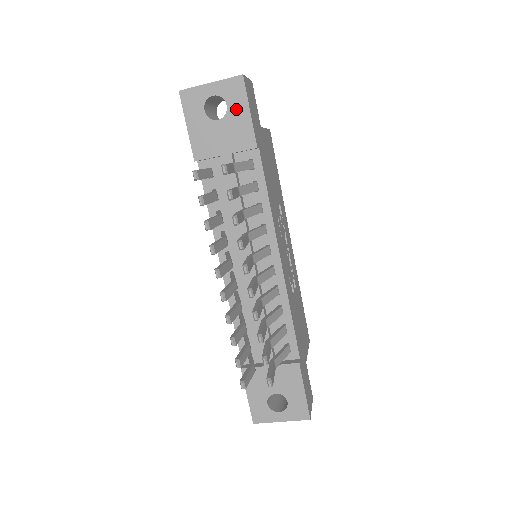
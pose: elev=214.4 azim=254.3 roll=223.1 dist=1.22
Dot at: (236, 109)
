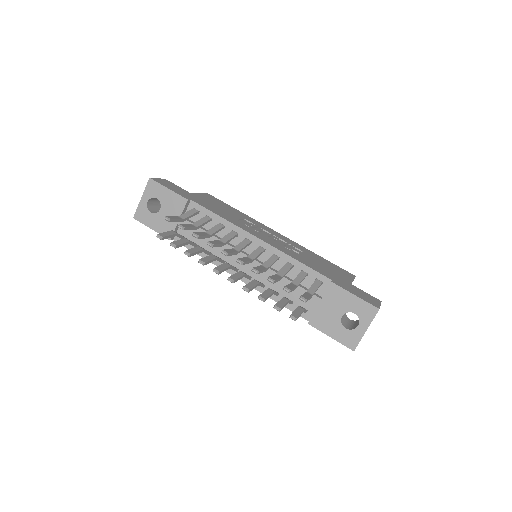
Dot at: (162, 195)
